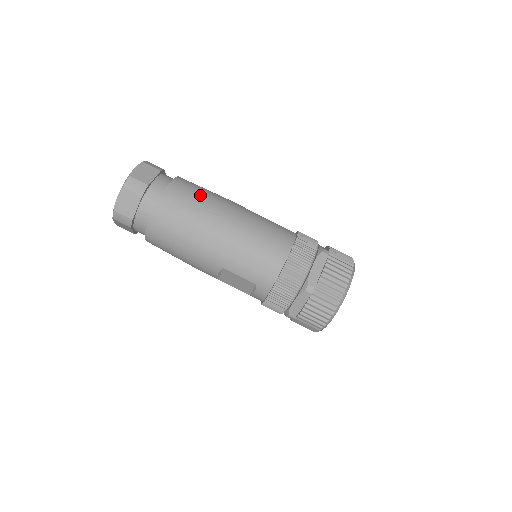
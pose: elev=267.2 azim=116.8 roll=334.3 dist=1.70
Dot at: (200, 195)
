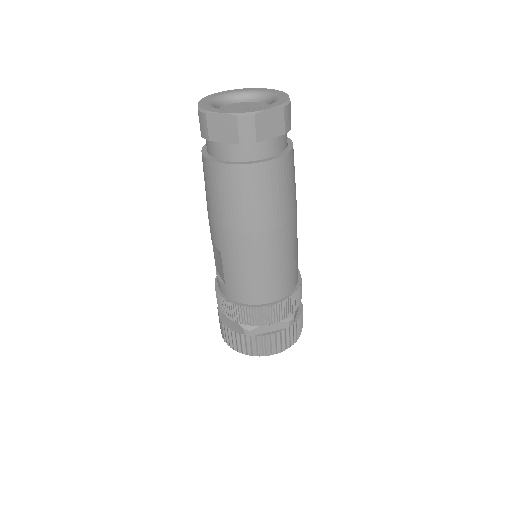
Dot at: (280, 196)
